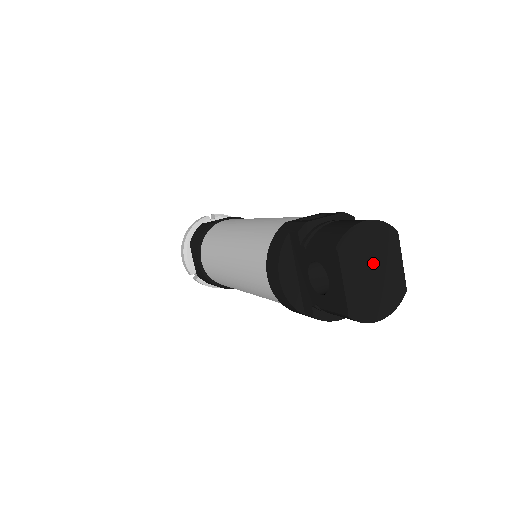
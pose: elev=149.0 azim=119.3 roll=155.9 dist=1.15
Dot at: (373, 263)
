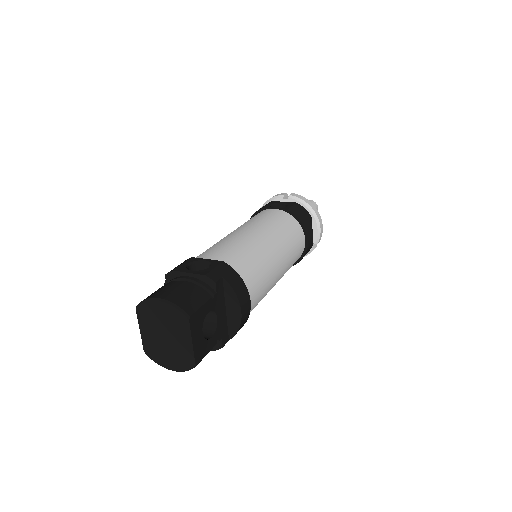
Dot at: (165, 331)
